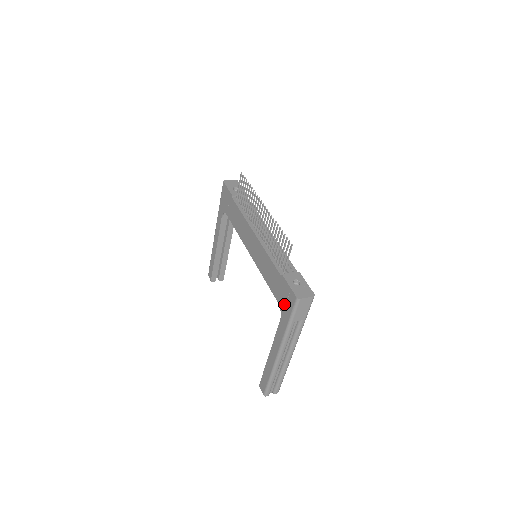
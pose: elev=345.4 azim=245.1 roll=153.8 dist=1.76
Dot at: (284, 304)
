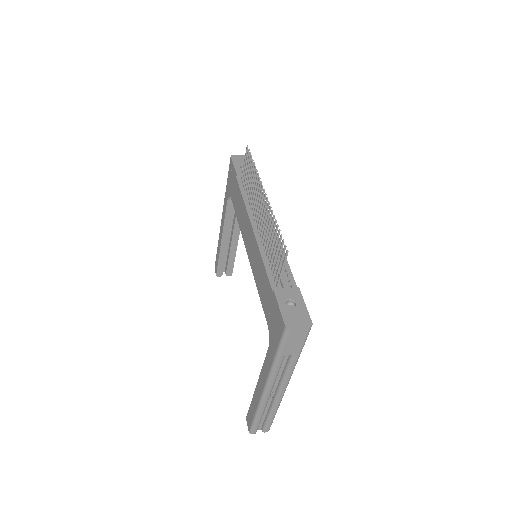
Dot at: (273, 329)
